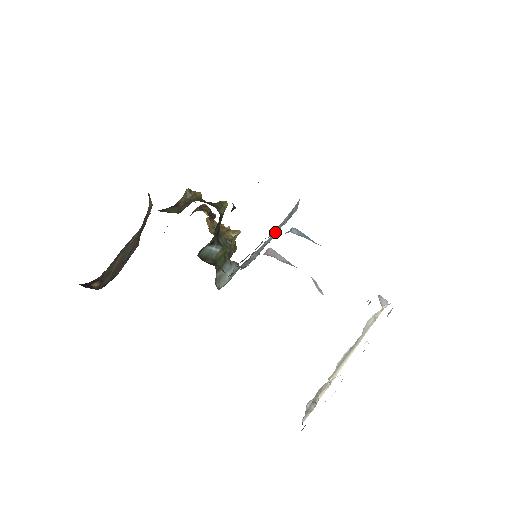
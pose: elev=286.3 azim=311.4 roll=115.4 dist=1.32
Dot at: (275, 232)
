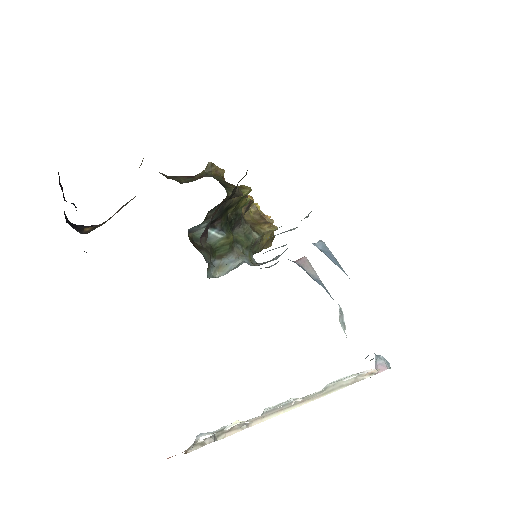
Dot at: occluded
